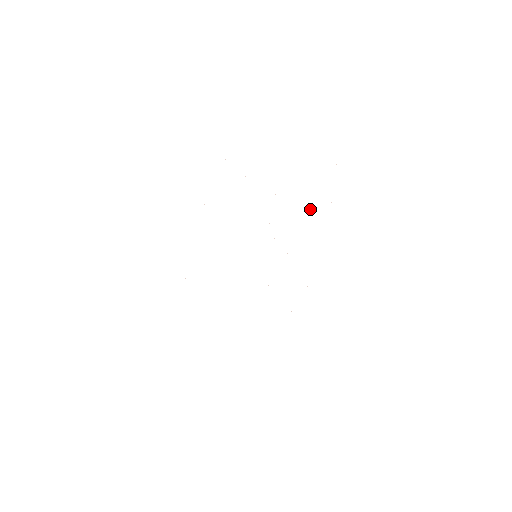
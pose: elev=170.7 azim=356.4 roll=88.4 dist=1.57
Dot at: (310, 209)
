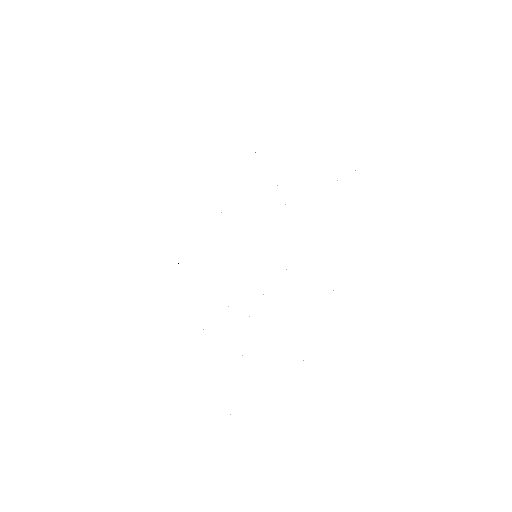
Dot at: occluded
